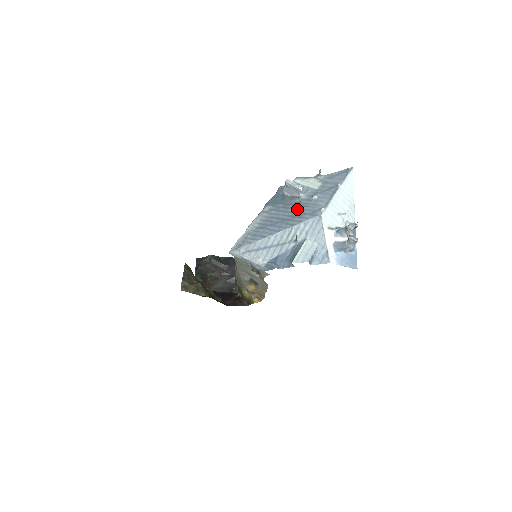
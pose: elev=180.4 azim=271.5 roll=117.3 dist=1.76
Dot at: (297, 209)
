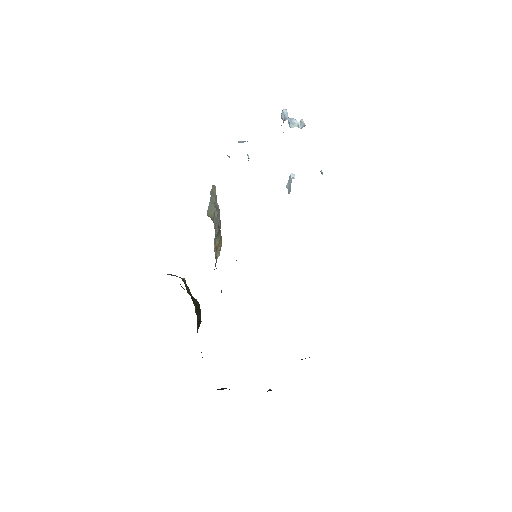
Dot at: occluded
